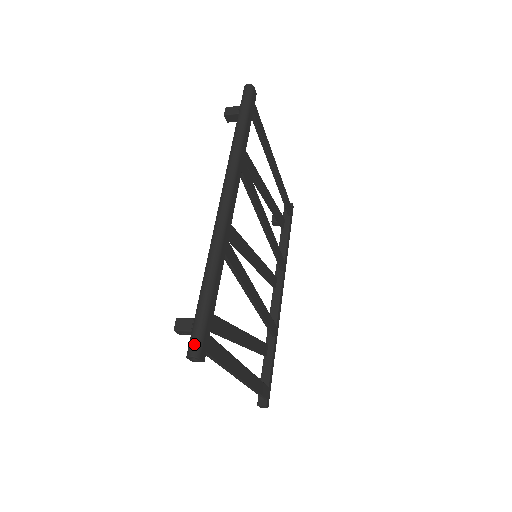
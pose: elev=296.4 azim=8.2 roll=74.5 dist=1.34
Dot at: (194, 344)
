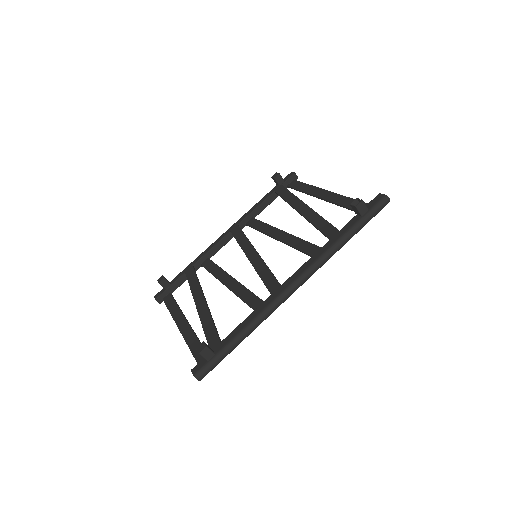
Dot at: (205, 374)
